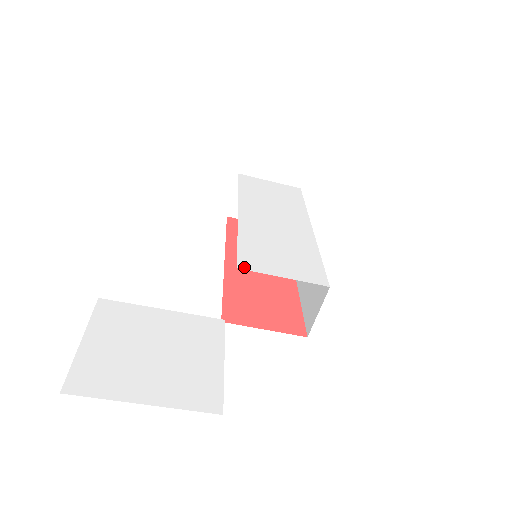
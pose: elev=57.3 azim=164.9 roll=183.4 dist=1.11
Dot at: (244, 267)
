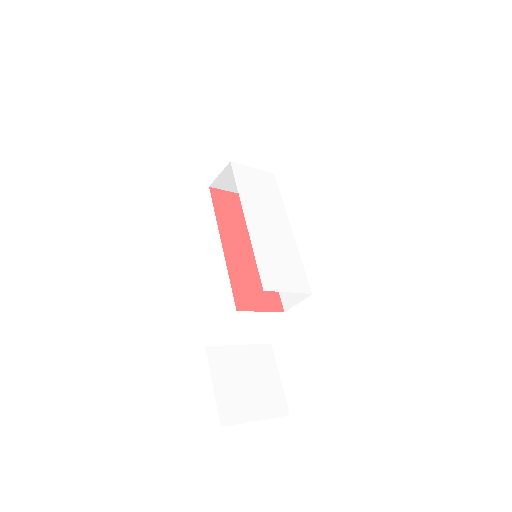
Dot at: (267, 288)
